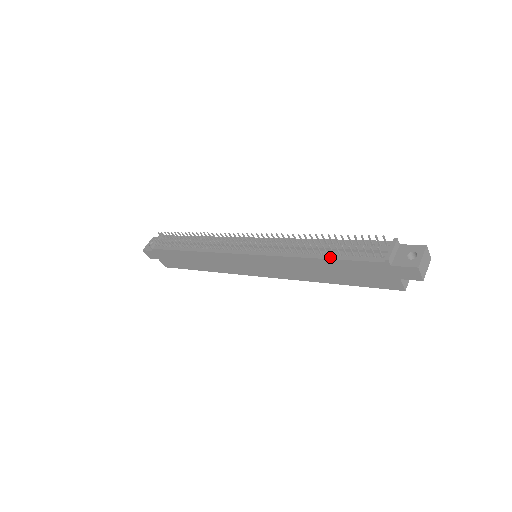
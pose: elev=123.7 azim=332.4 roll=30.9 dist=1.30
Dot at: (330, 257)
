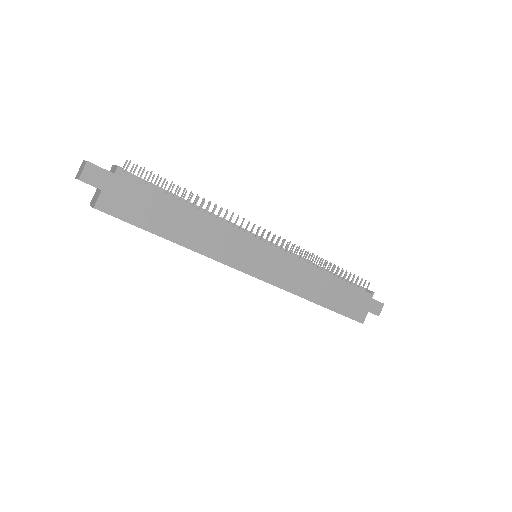
Dot at: (339, 278)
